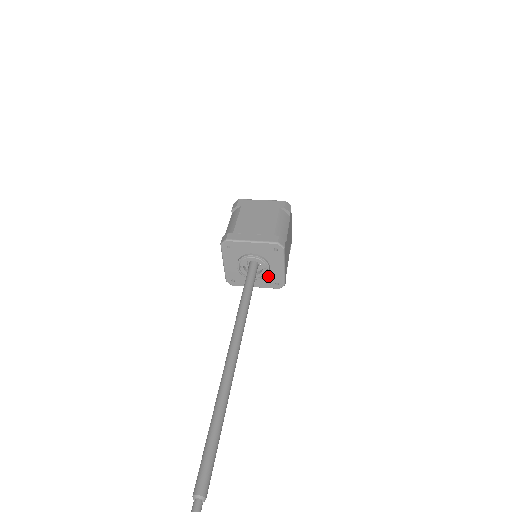
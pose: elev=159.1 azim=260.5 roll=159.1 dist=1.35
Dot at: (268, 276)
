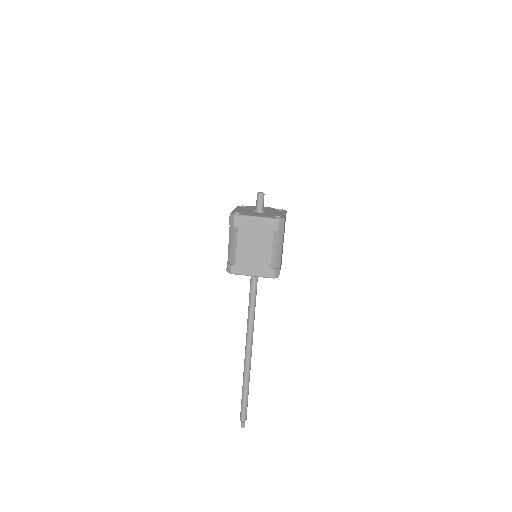
Dot at: occluded
